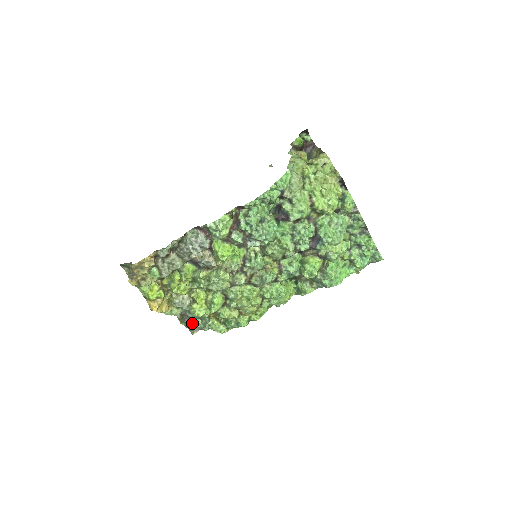
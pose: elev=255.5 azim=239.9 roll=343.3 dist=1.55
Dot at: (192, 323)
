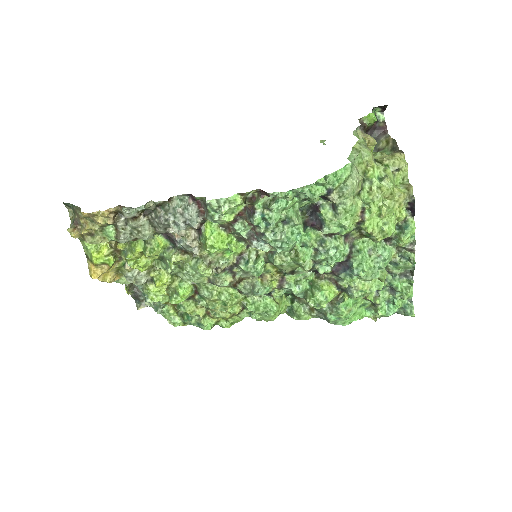
Dot at: (141, 296)
